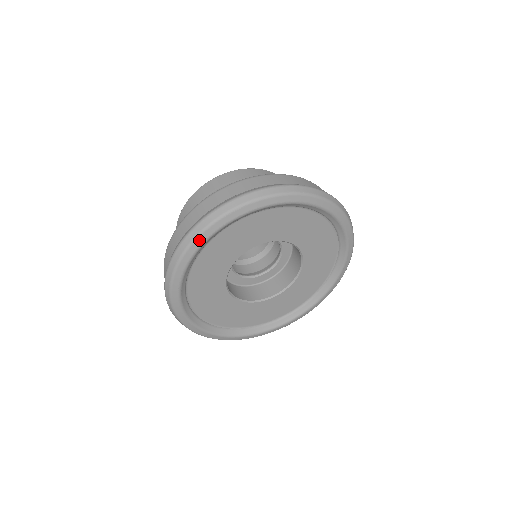
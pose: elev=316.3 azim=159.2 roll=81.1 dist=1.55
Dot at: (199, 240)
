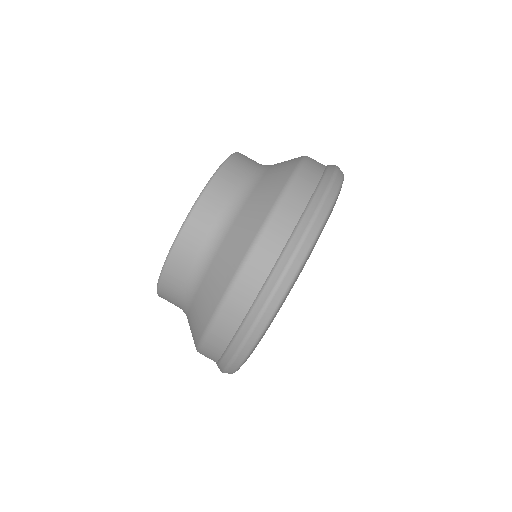
Dot at: (300, 271)
